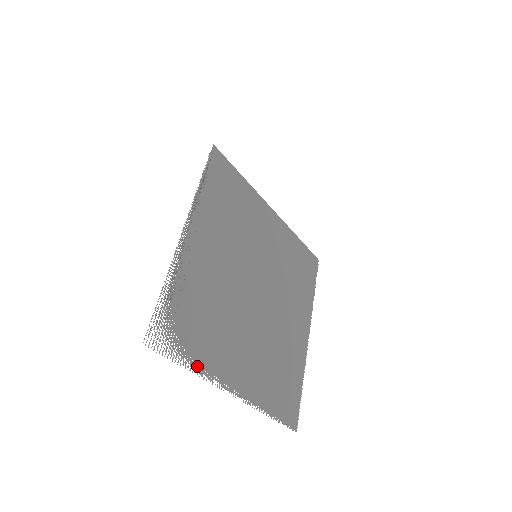
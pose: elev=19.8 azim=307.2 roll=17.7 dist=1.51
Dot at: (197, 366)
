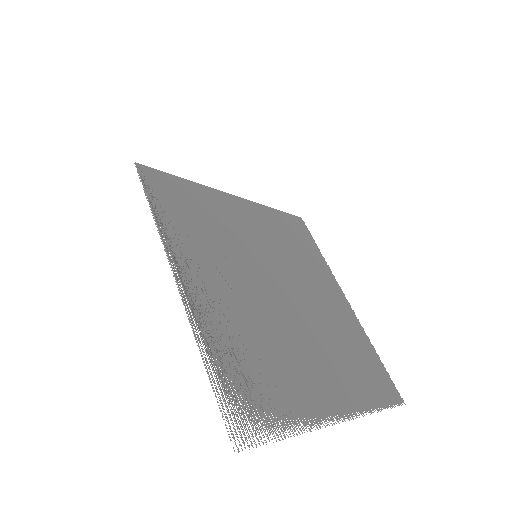
Dot at: (295, 423)
